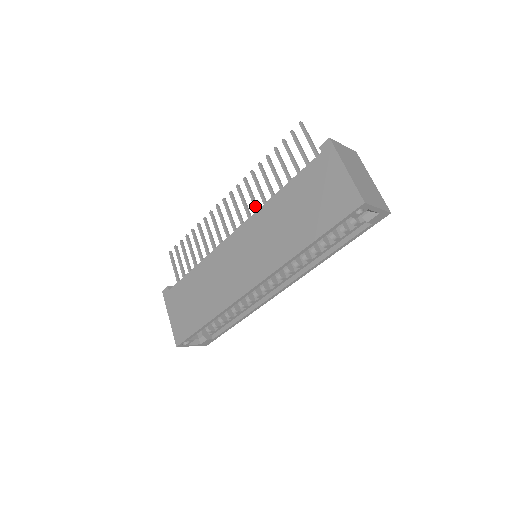
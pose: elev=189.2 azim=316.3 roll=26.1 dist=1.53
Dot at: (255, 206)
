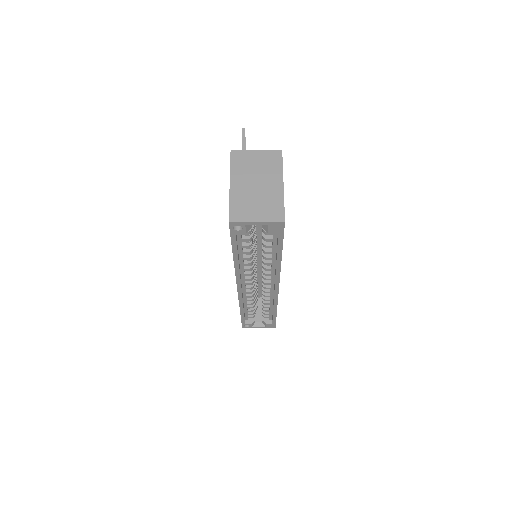
Dot at: occluded
